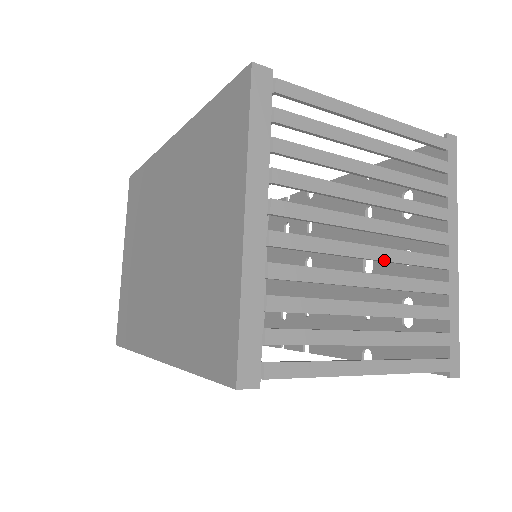
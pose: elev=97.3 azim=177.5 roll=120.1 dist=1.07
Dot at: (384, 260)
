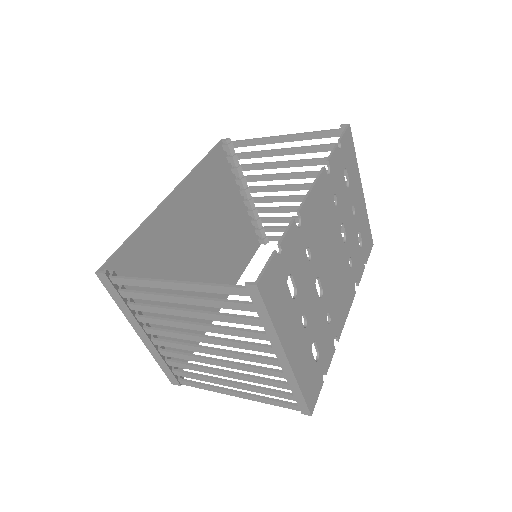
Dot at: (222, 356)
